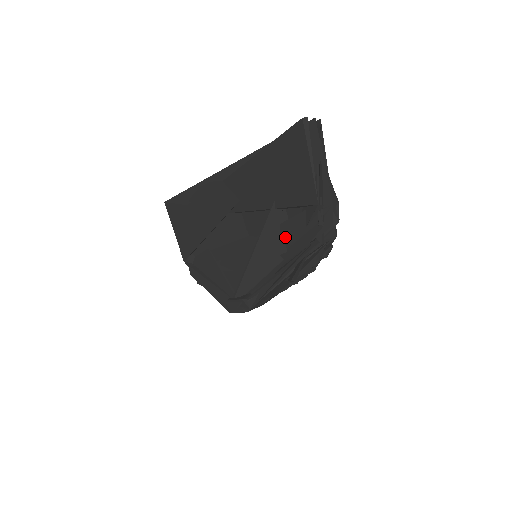
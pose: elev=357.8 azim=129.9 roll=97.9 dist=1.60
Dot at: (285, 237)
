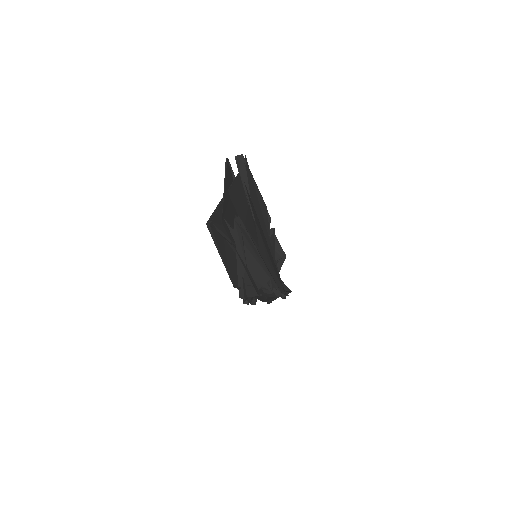
Dot at: occluded
